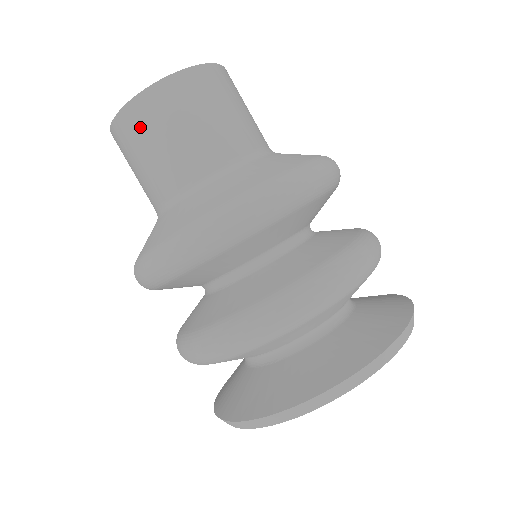
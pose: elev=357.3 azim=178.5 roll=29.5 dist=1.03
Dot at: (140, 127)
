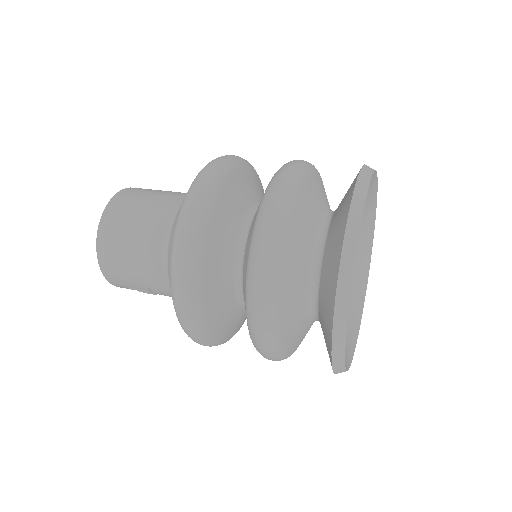
Dot at: (115, 228)
